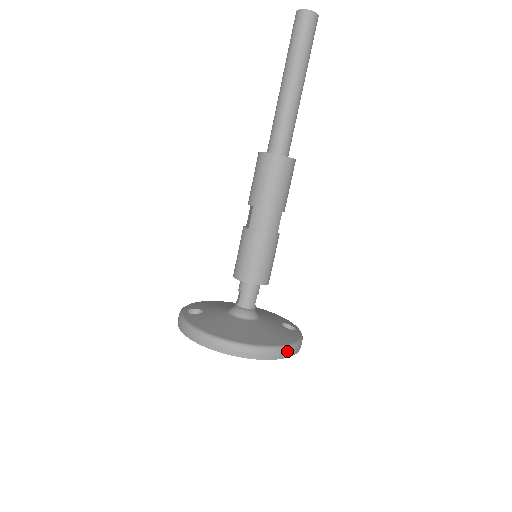
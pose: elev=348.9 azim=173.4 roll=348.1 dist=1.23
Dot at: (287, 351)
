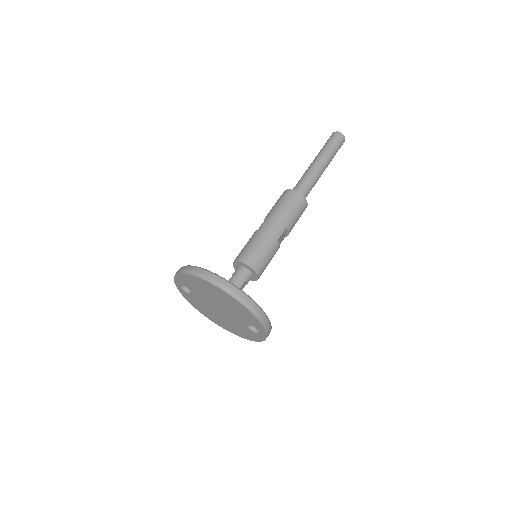
Dot at: (252, 304)
